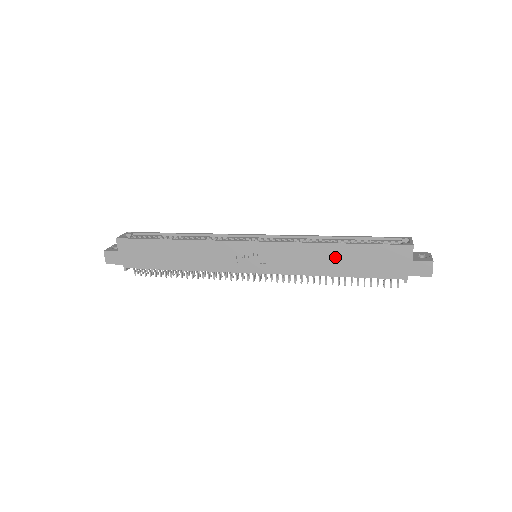
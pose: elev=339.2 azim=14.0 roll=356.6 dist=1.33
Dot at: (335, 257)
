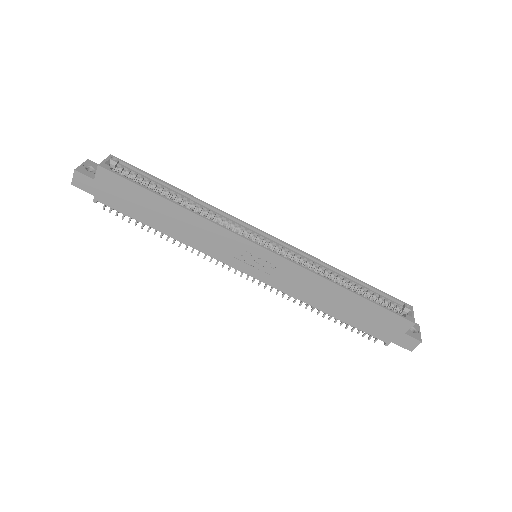
Dot at: (338, 299)
